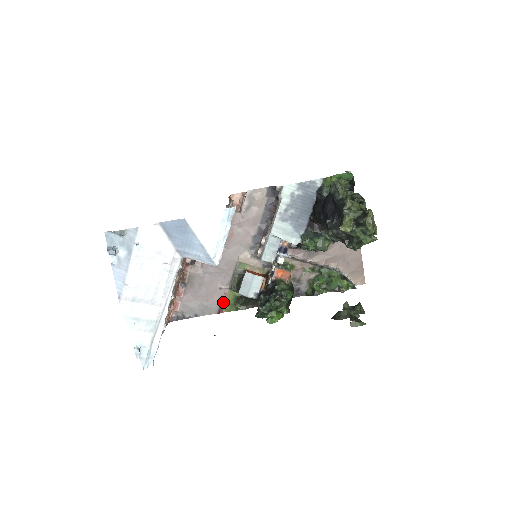
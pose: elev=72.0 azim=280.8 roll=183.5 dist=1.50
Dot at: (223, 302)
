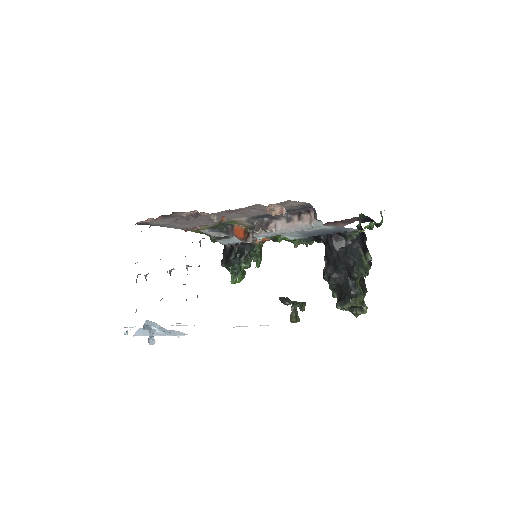
Dot at: occluded
